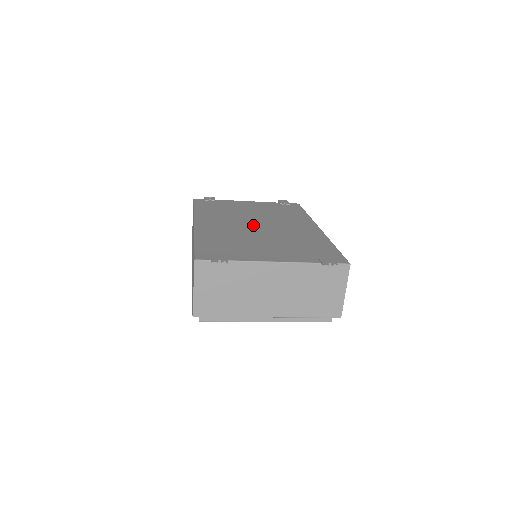
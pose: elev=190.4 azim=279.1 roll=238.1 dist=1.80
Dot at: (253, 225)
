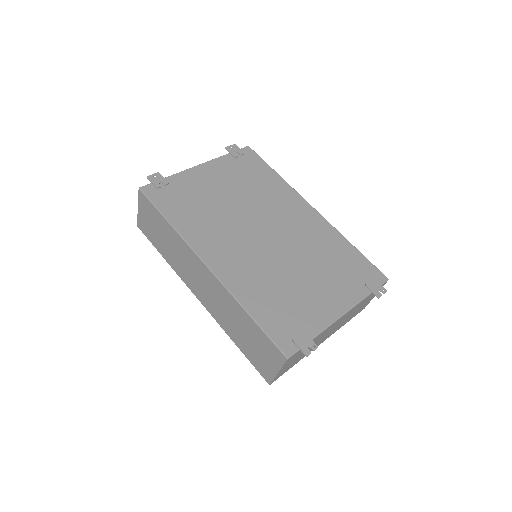
Dot at: (261, 237)
